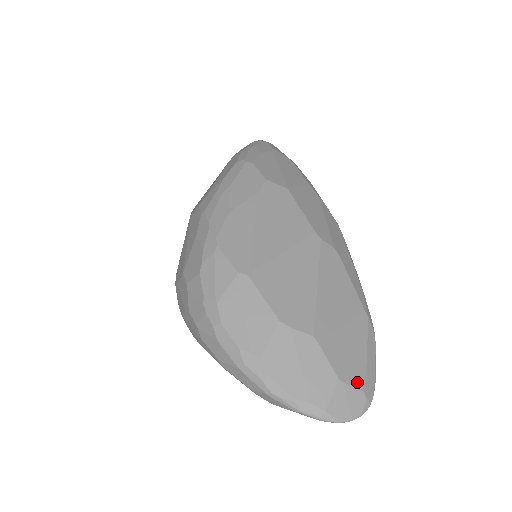
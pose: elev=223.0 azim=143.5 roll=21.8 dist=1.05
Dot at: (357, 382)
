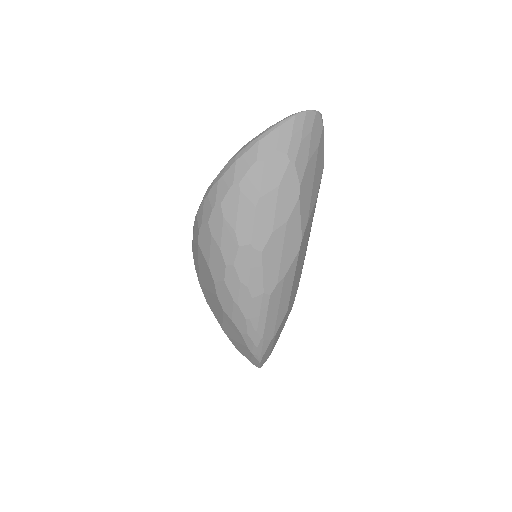
Dot at: occluded
